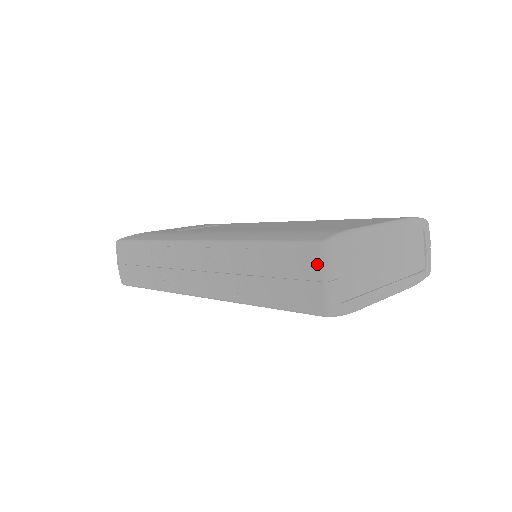
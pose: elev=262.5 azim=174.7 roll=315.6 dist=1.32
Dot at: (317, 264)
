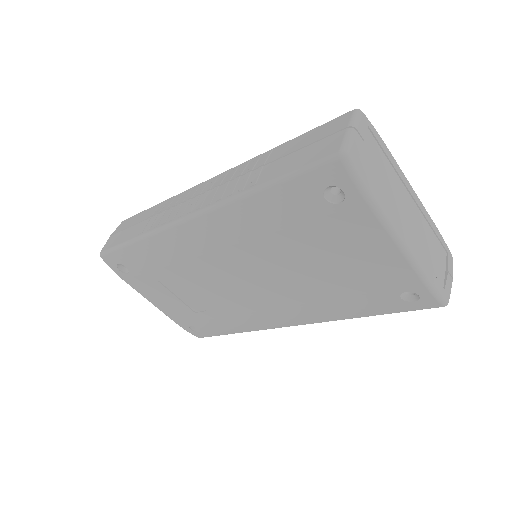
Dot at: (346, 120)
